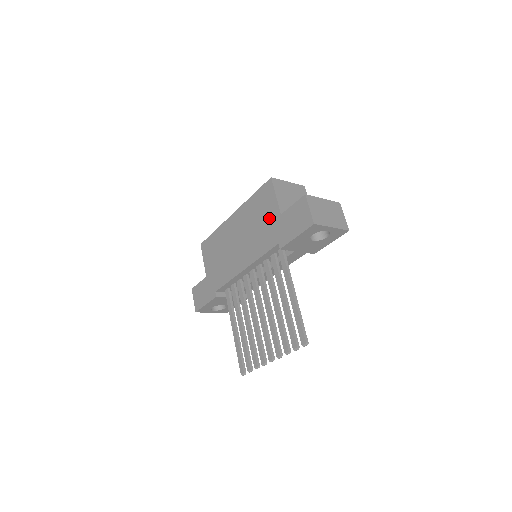
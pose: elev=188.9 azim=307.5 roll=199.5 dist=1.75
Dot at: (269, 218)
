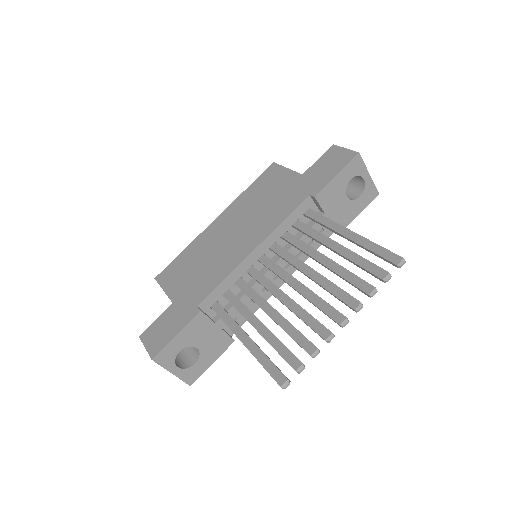
Dot at: (284, 186)
